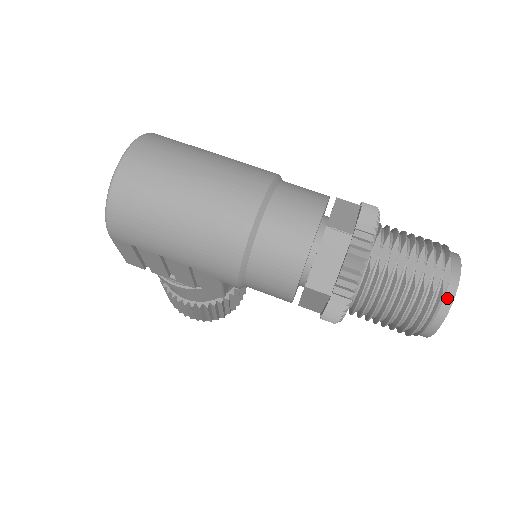
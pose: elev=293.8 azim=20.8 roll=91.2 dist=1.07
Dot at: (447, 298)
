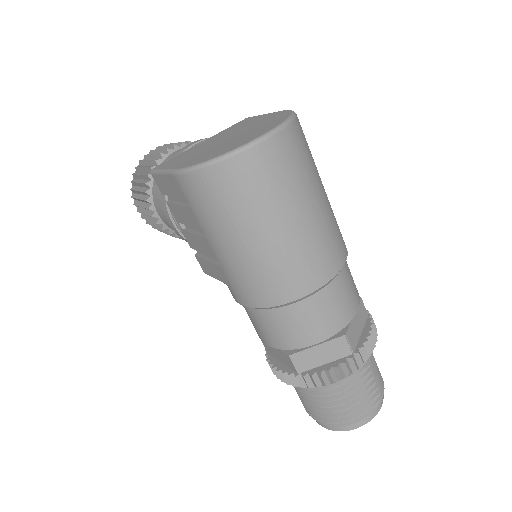
Dot at: (357, 424)
